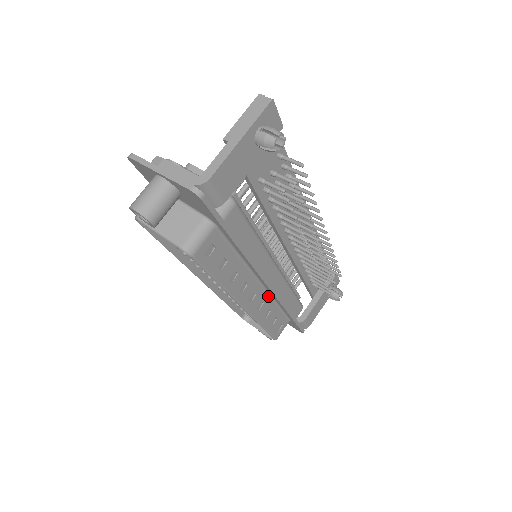
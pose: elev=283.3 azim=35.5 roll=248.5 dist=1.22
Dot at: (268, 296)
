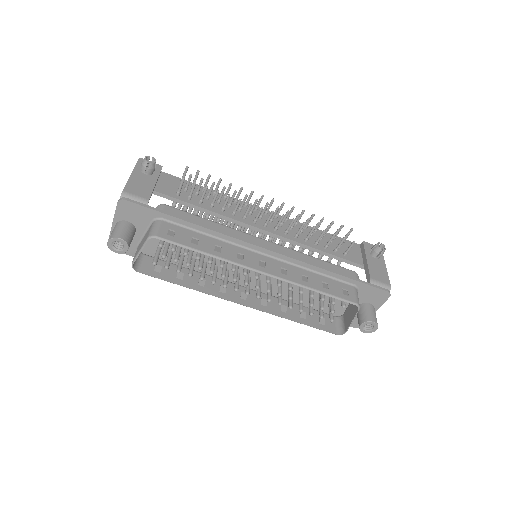
Dot at: (286, 264)
